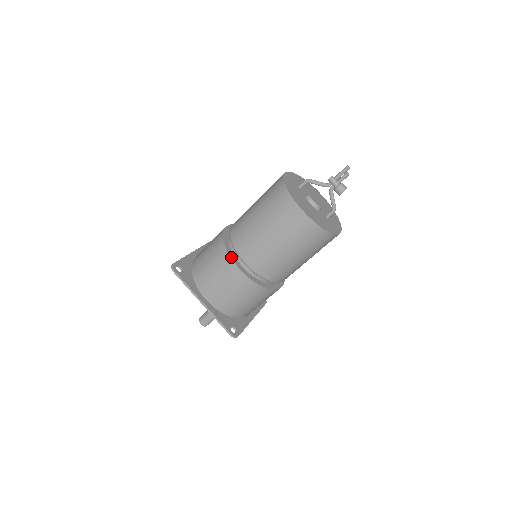
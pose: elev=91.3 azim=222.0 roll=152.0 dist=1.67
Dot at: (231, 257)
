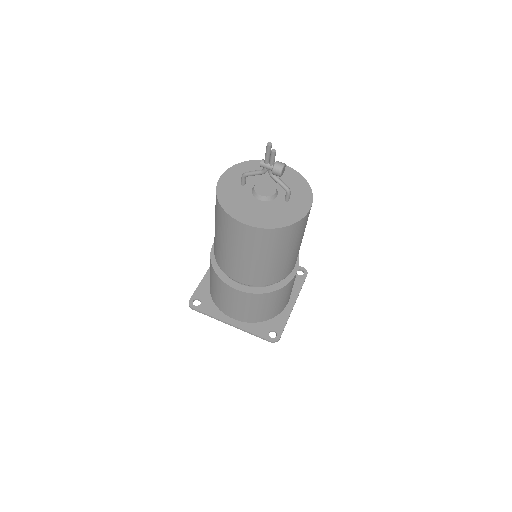
Dot at: (224, 281)
